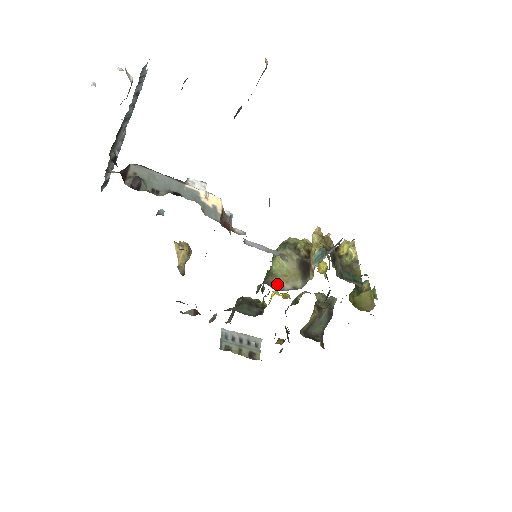
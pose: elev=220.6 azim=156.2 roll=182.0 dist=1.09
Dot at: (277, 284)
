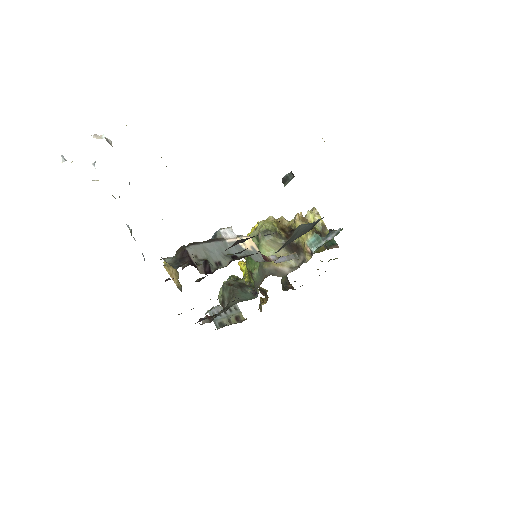
Dot at: (277, 270)
